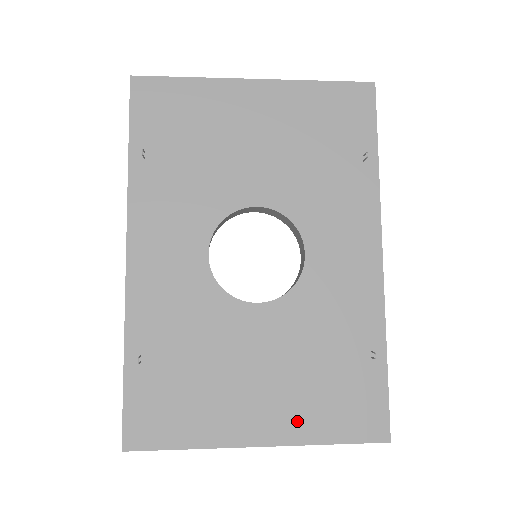
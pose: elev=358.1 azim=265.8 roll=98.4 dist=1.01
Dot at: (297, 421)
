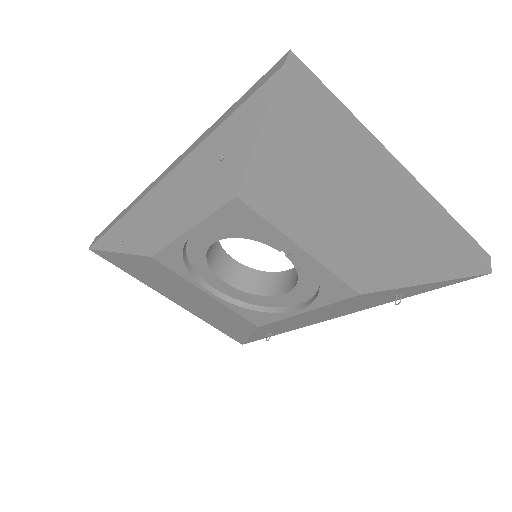
Dot at: occluded
